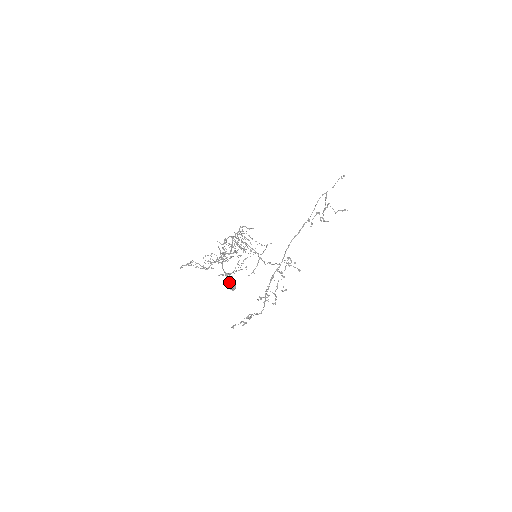
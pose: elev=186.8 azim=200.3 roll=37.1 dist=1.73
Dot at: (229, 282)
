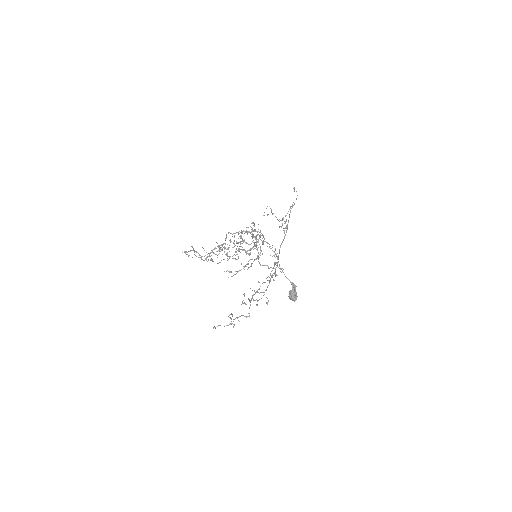
Dot at: (294, 292)
